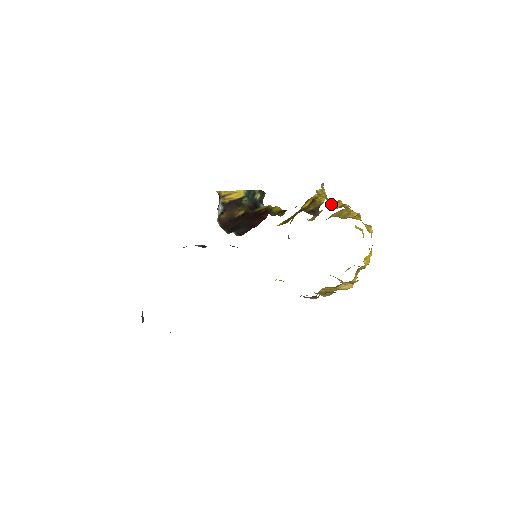
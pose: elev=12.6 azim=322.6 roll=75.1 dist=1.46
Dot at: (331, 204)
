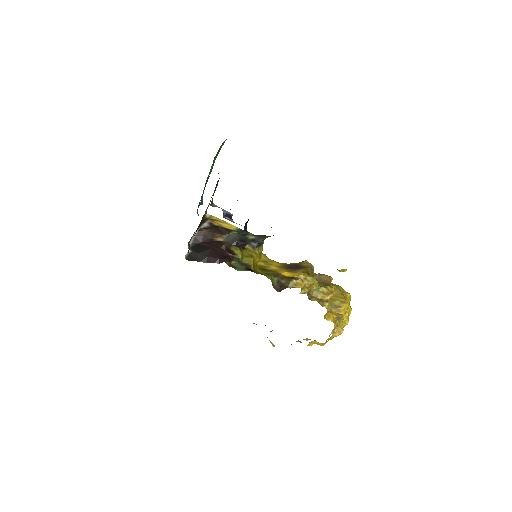
Dot at: (319, 290)
